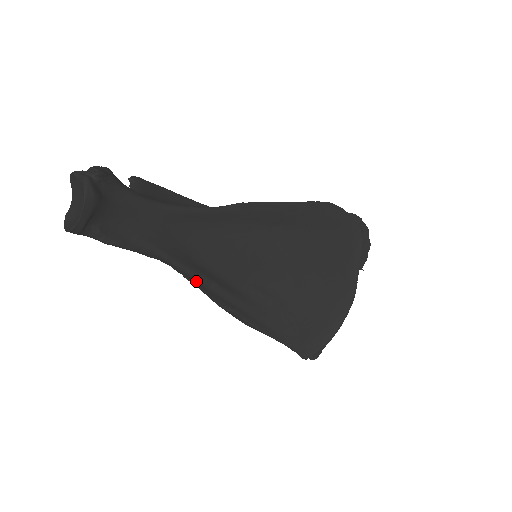
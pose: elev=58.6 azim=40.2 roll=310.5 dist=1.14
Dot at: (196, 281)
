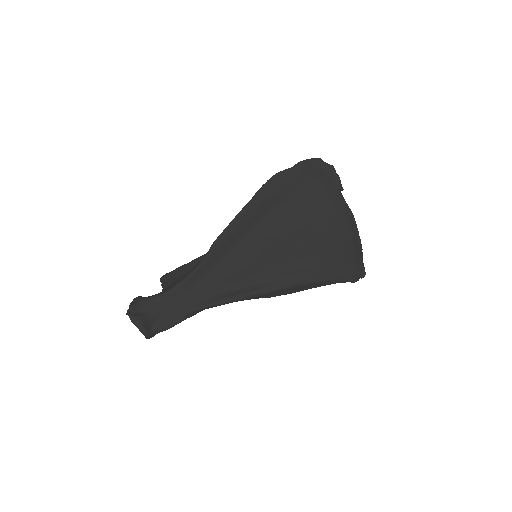
Dot at: occluded
